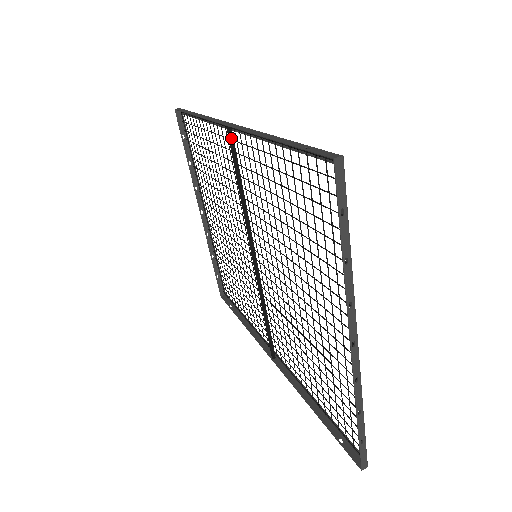
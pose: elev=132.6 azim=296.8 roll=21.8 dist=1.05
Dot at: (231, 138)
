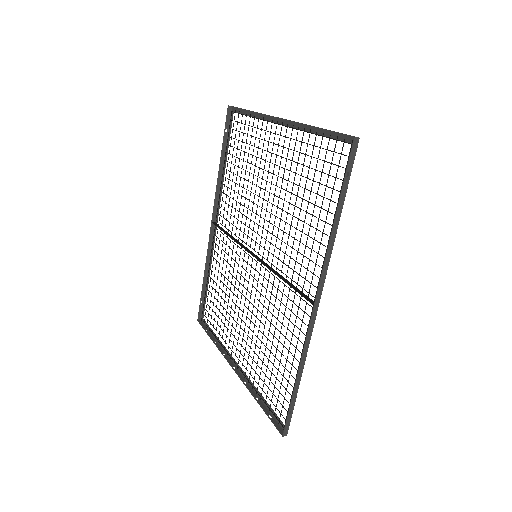
Dot at: (216, 224)
